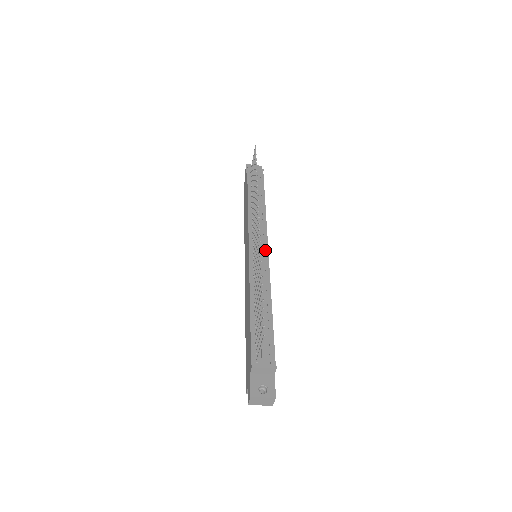
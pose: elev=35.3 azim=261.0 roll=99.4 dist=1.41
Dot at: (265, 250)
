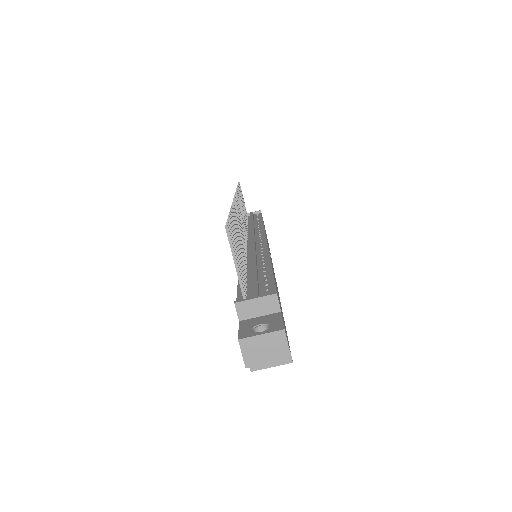
Dot at: (262, 240)
